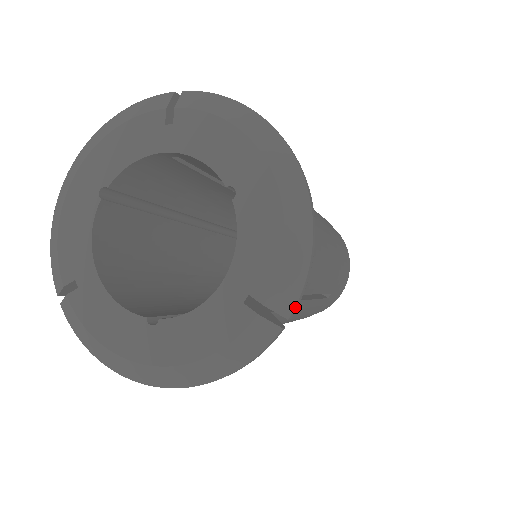
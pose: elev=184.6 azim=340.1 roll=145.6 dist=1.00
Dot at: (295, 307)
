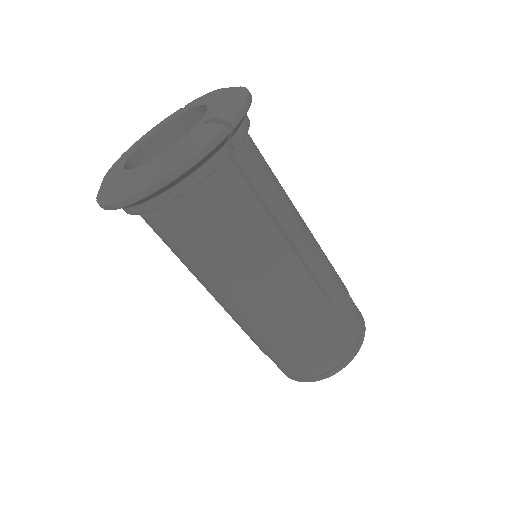
Dot at: (236, 118)
